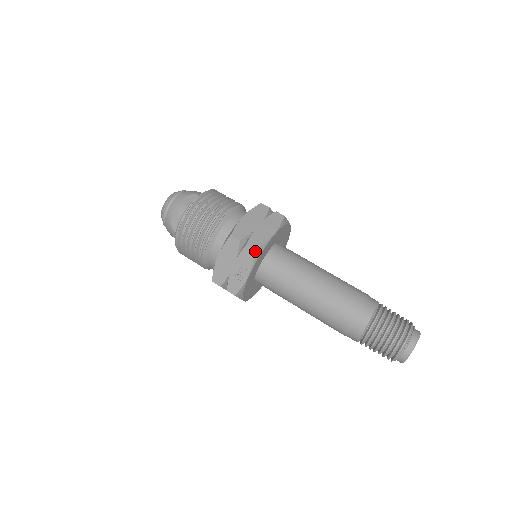
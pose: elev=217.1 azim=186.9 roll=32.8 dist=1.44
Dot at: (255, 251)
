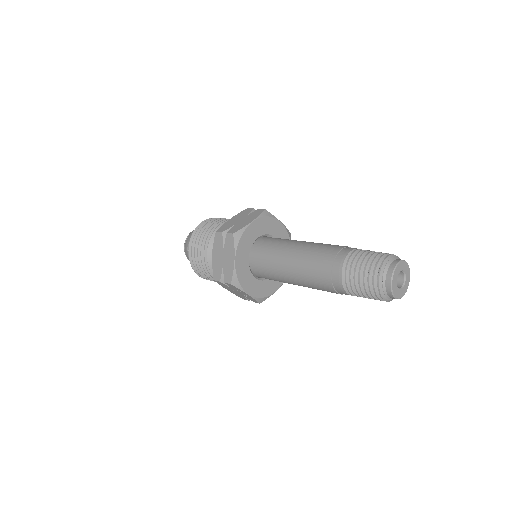
Dot at: (232, 285)
